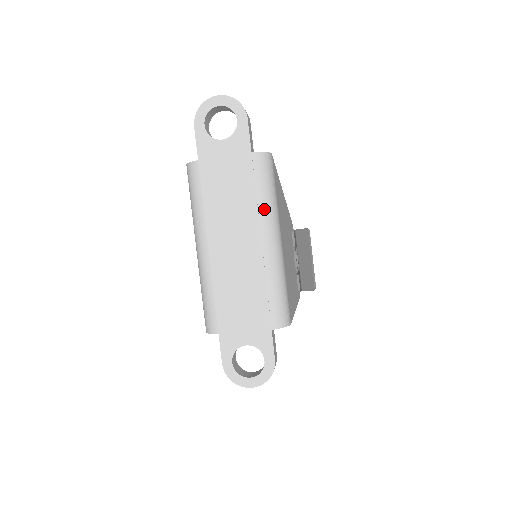
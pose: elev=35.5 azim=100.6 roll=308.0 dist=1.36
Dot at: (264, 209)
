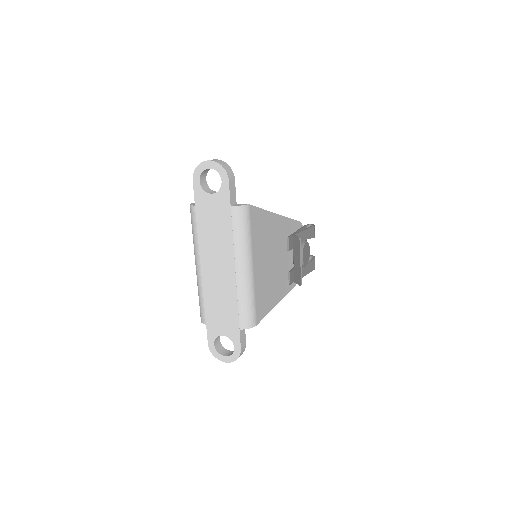
Dot at: (238, 248)
